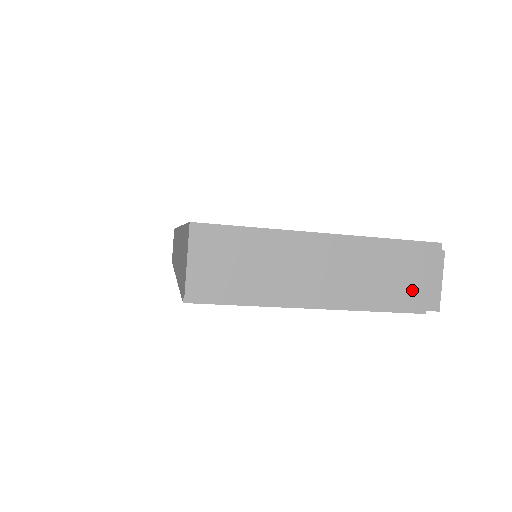
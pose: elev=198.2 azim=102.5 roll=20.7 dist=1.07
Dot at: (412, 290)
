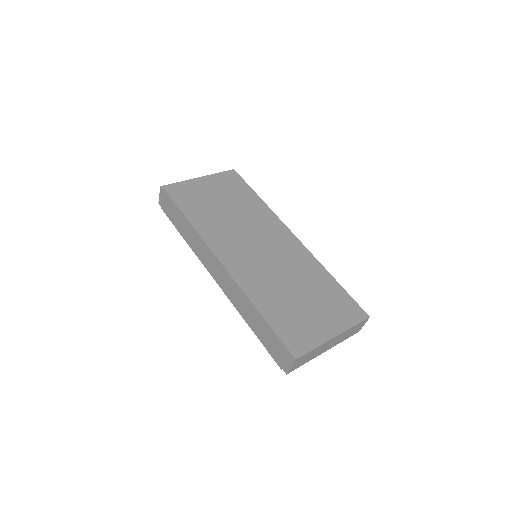
Dot at: (354, 332)
